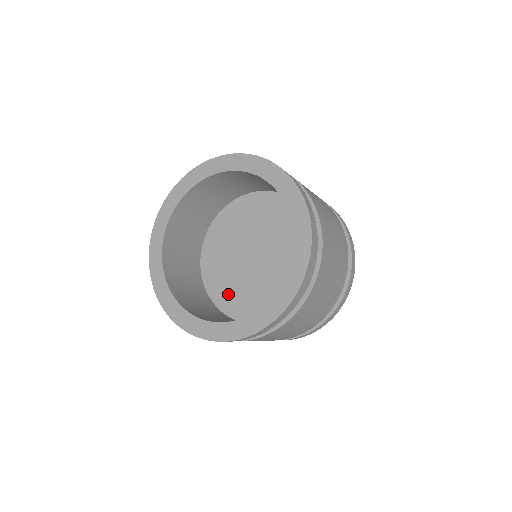
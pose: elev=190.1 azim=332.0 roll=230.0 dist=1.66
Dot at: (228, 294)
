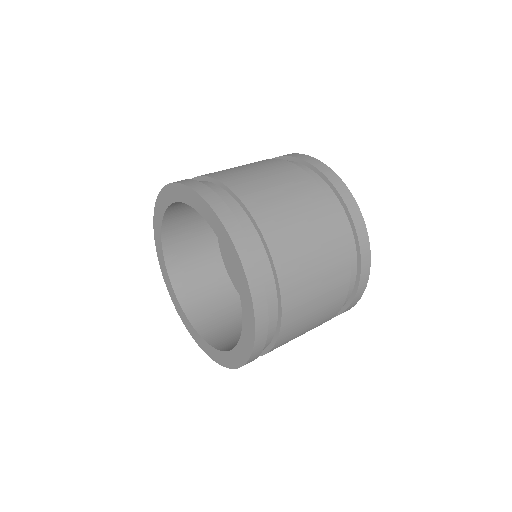
Dot at: occluded
